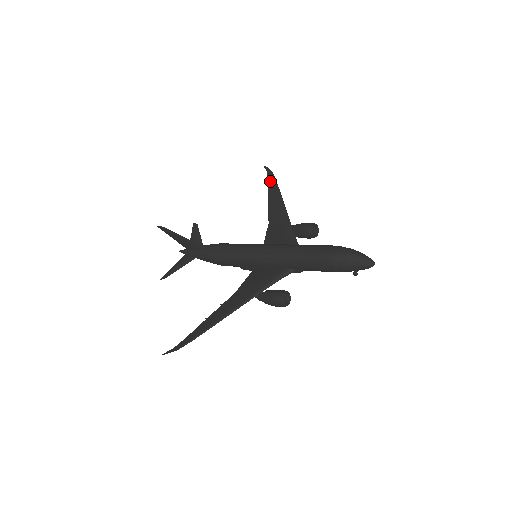
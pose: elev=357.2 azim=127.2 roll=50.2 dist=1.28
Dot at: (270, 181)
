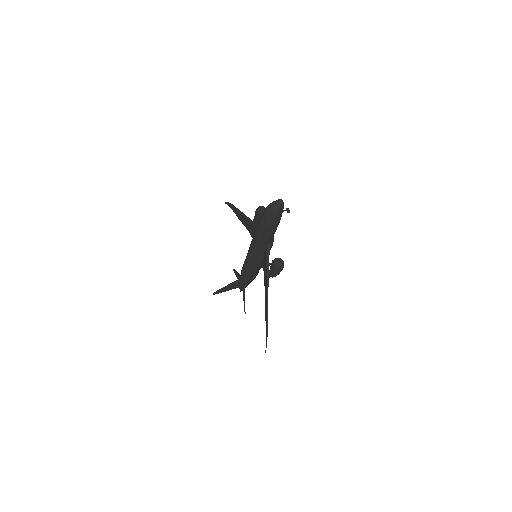
Dot at: (232, 208)
